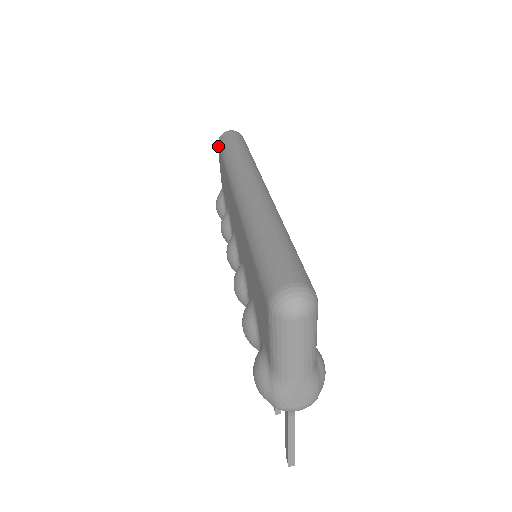
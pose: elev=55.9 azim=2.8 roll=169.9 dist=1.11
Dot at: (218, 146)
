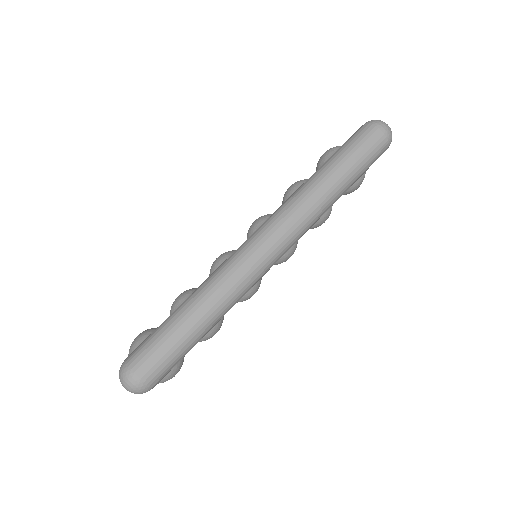
Dot at: (358, 129)
